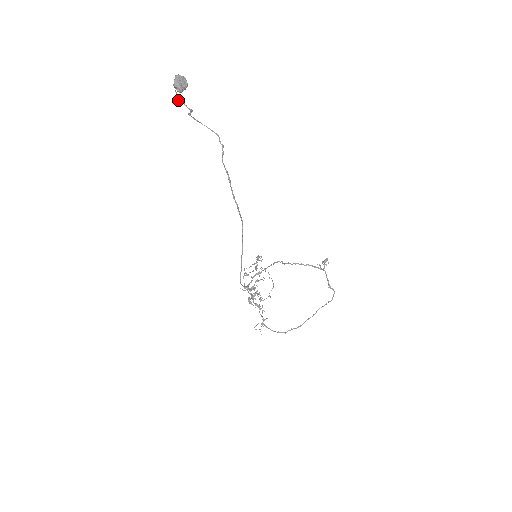
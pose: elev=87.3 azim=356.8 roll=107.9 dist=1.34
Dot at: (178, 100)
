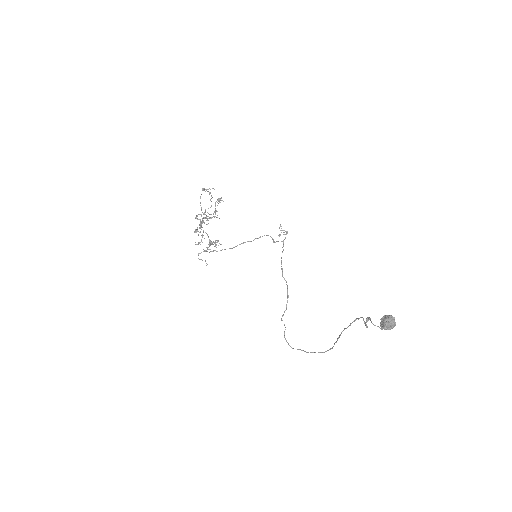
Dot at: (372, 323)
